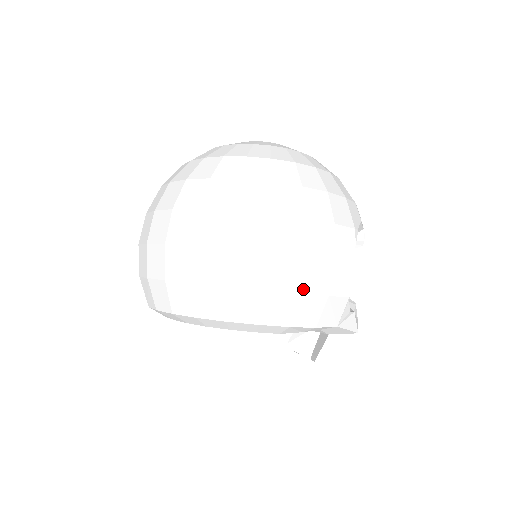
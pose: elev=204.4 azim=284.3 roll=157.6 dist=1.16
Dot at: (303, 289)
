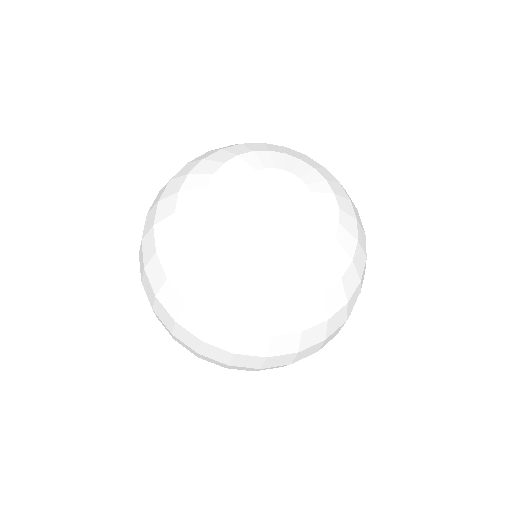
Dot at: occluded
